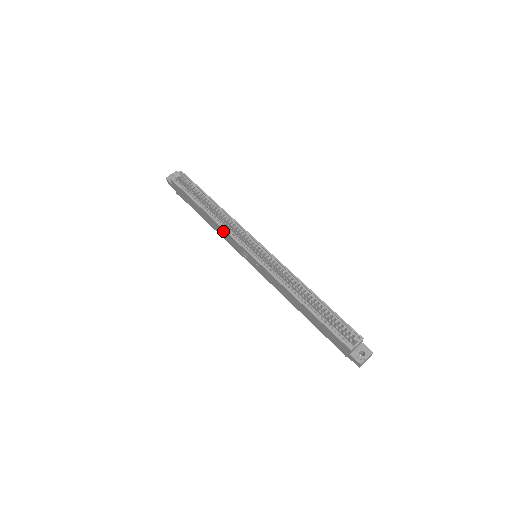
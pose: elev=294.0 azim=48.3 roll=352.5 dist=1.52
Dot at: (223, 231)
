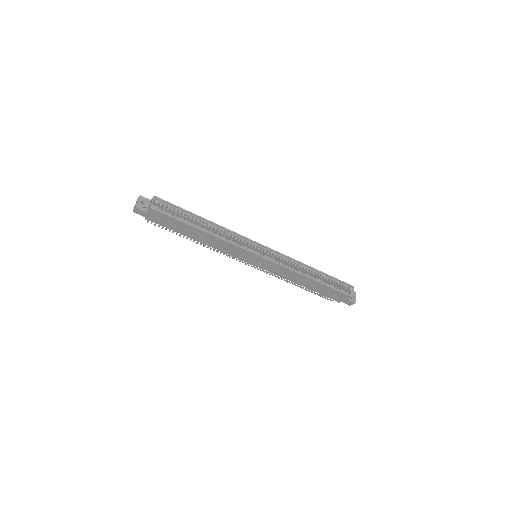
Dot at: (228, 245)
